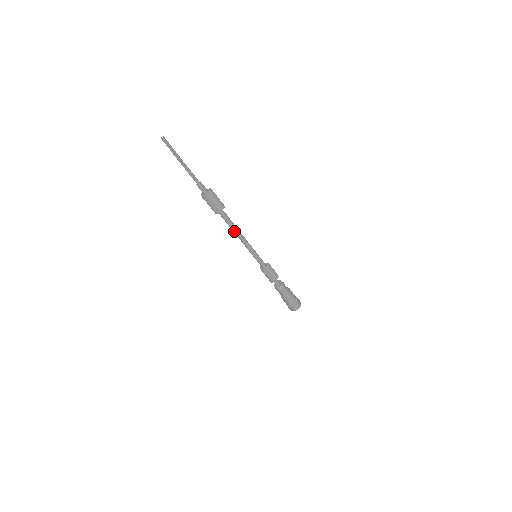
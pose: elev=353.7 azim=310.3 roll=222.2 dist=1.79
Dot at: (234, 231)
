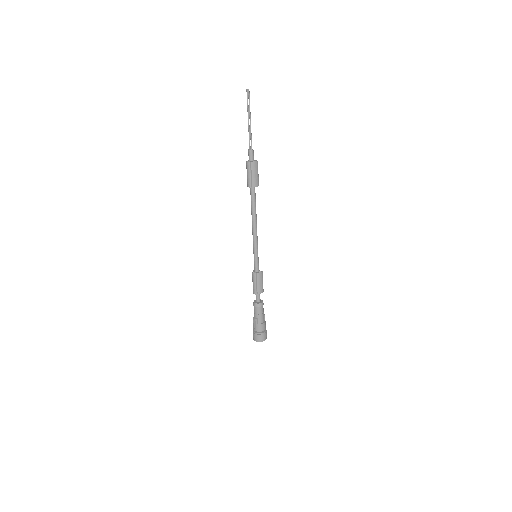
Dot at: (253, 216)
